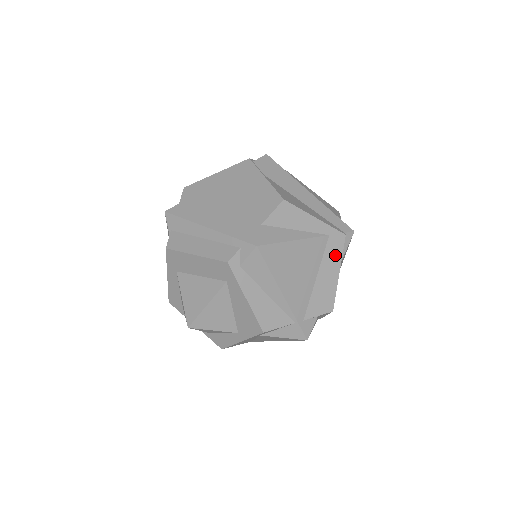
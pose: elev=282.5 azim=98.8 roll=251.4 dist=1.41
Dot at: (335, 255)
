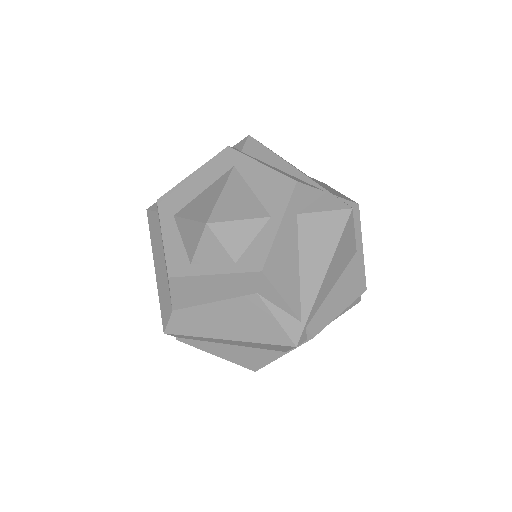
Dot at: occluded
